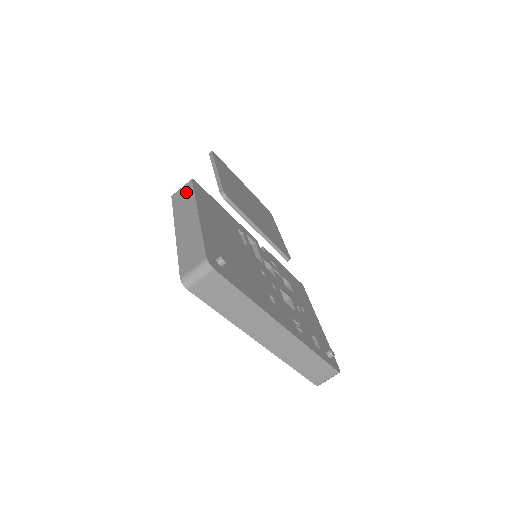
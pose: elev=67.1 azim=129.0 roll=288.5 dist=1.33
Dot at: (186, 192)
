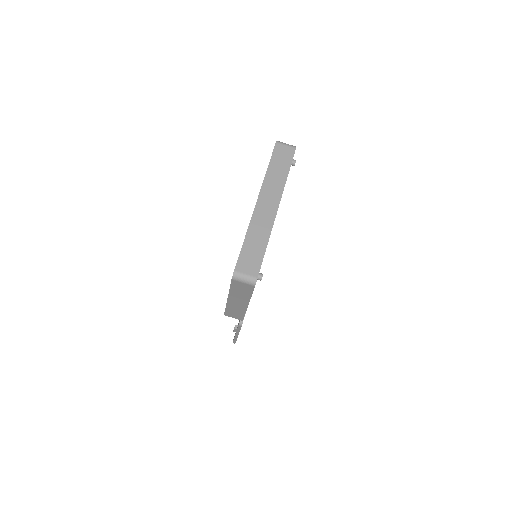
Dot at: occluded
